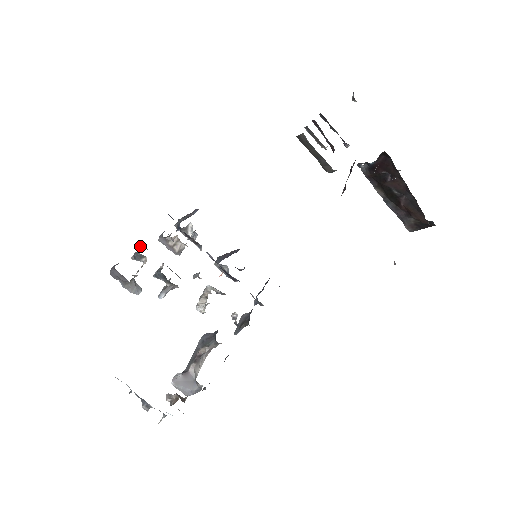
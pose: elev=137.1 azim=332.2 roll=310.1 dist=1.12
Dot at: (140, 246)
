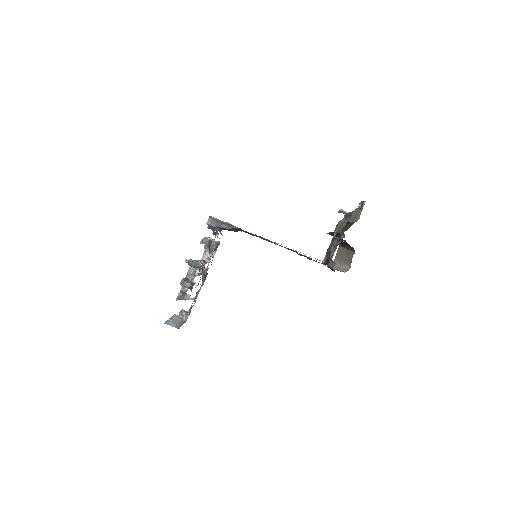
Dot at: (198, 262)
